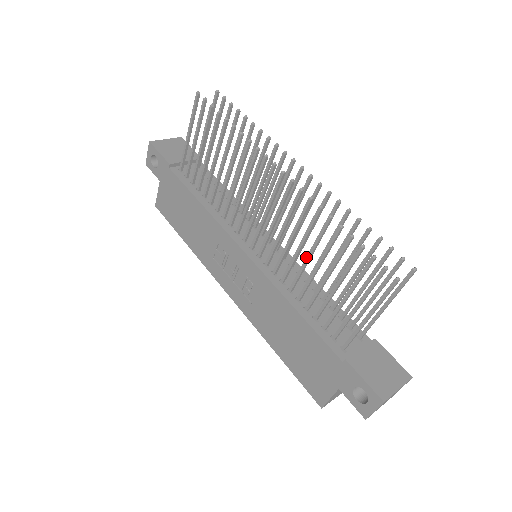
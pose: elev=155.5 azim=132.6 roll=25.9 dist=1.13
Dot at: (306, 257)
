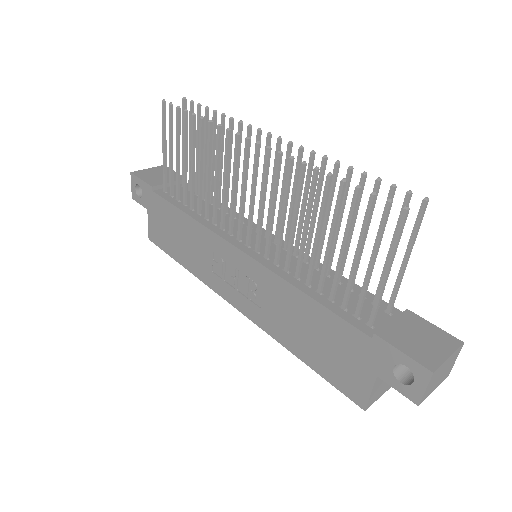
Dot at: (303, 228)
